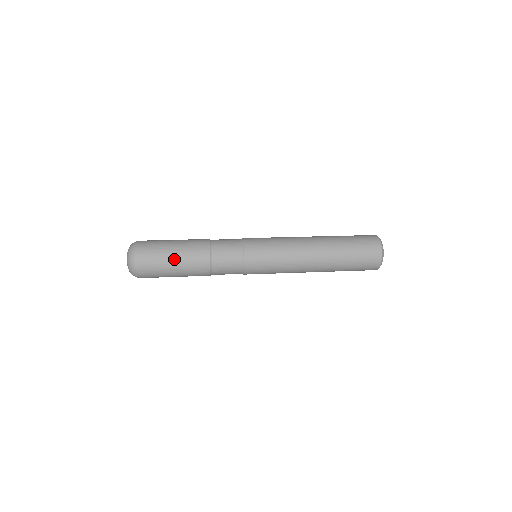
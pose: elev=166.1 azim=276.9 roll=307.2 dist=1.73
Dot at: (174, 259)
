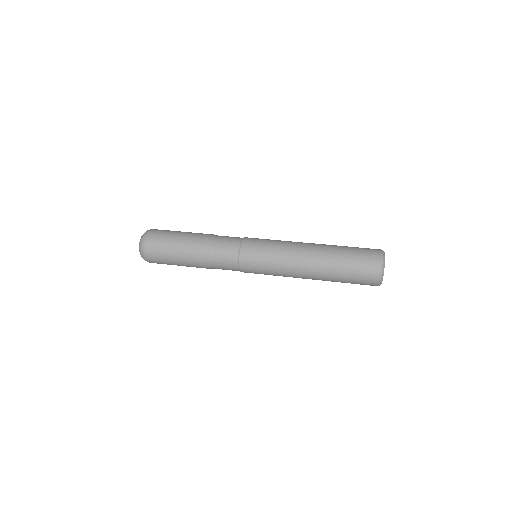
Dot at: (177, 262)
